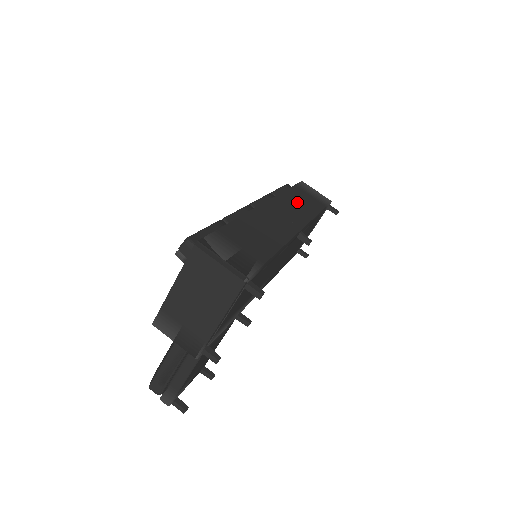
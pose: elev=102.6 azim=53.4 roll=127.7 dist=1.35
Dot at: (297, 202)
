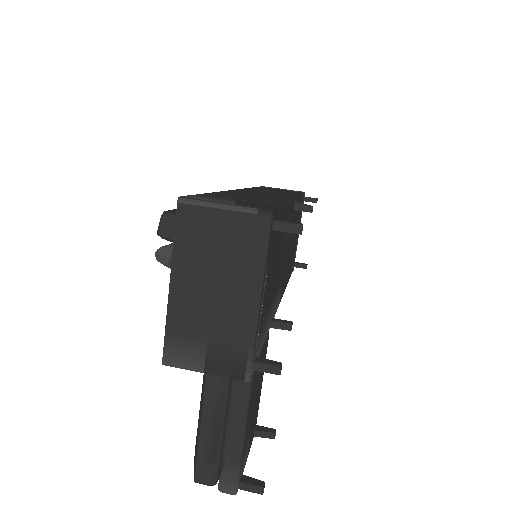
Dot at: occluded
